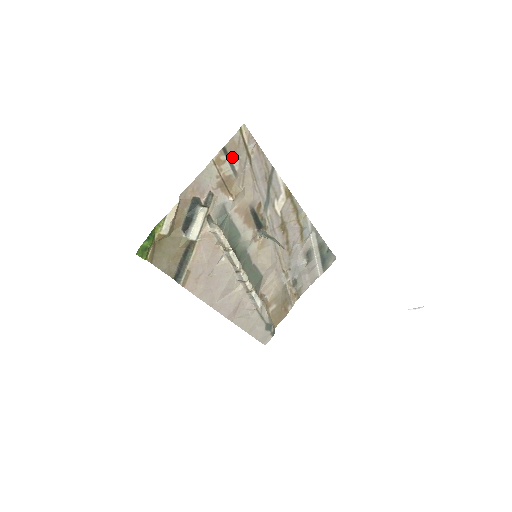
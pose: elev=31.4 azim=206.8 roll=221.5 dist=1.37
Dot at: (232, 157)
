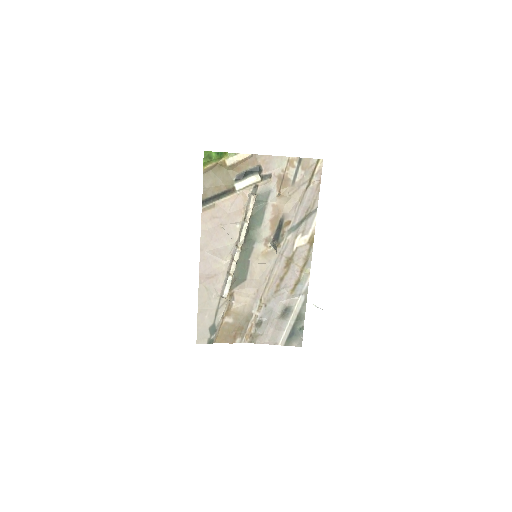
Dot at: (300, 170)
